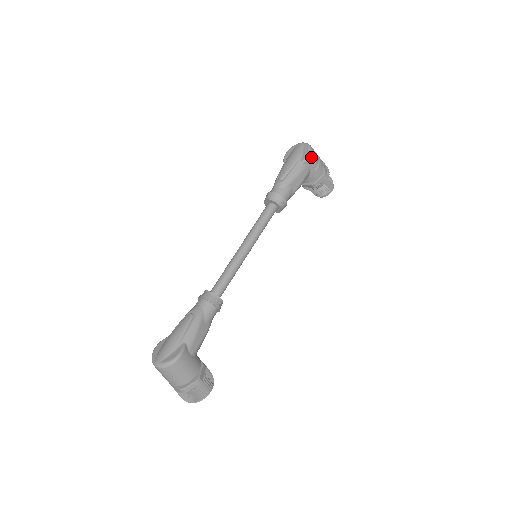
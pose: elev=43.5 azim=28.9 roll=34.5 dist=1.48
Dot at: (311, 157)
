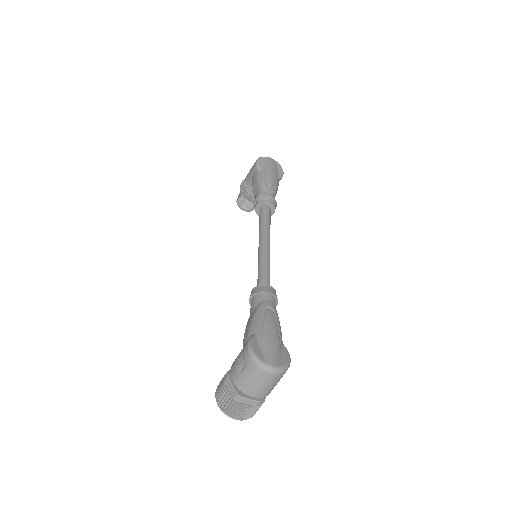
Dot at: occluded
